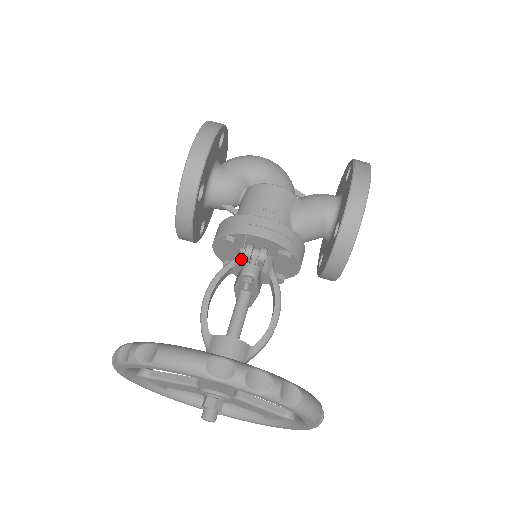
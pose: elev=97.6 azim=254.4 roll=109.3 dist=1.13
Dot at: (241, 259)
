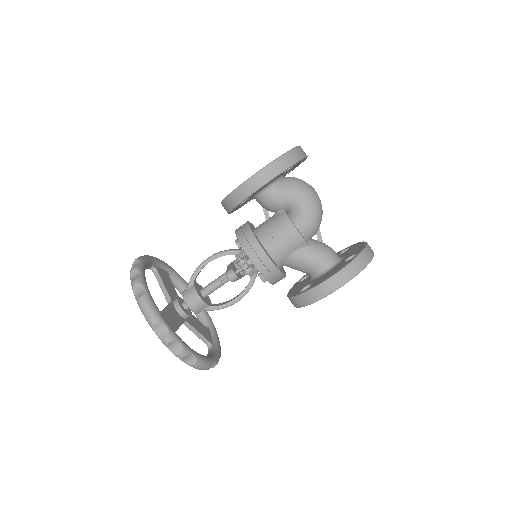
Dot at: (241, 256)
